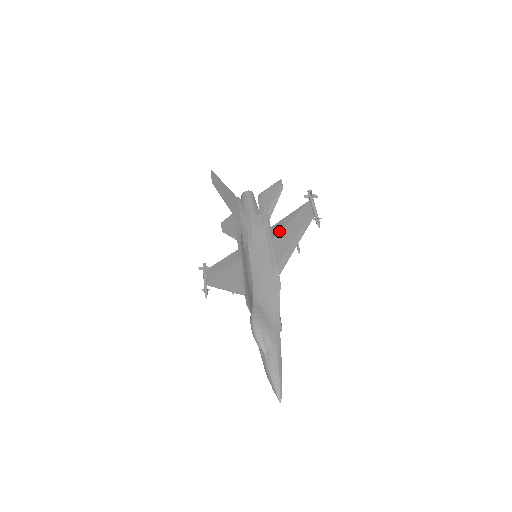
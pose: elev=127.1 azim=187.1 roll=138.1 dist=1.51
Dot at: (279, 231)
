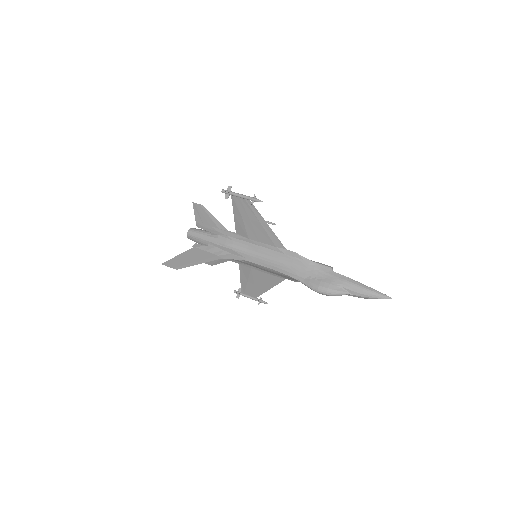
Dot at: (245, 230)
